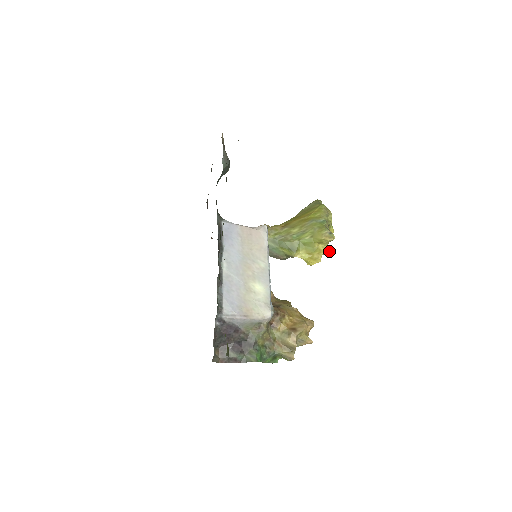
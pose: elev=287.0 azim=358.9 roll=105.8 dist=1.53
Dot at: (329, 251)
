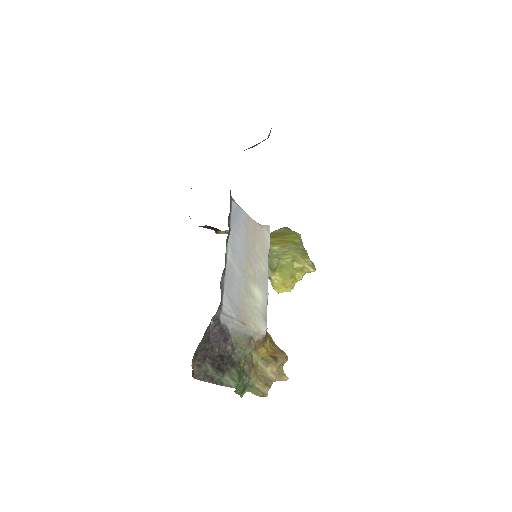
Dot at: occluded
